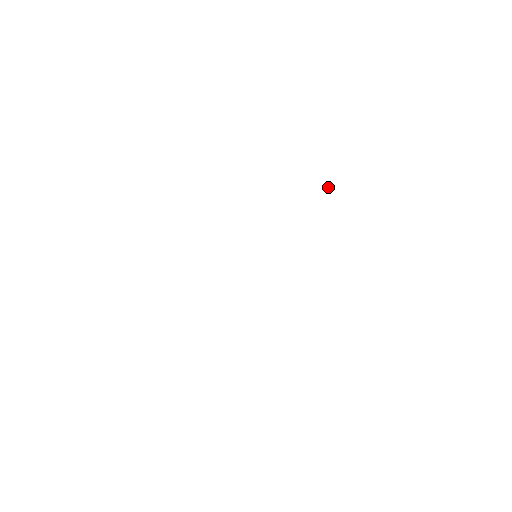
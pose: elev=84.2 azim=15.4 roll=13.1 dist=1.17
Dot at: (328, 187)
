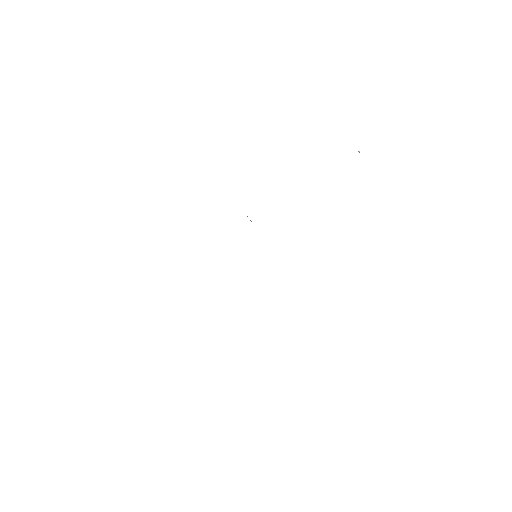
Dot at: occluded
